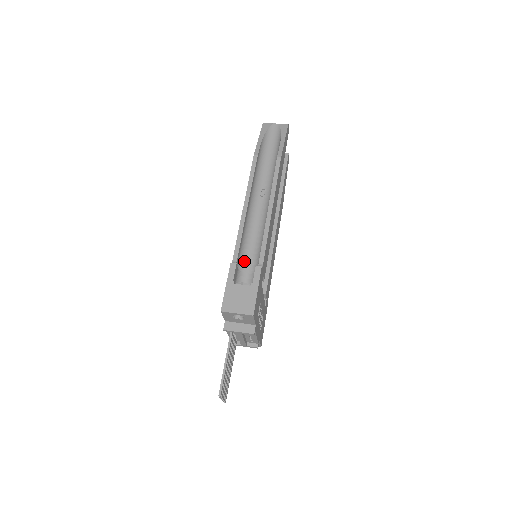
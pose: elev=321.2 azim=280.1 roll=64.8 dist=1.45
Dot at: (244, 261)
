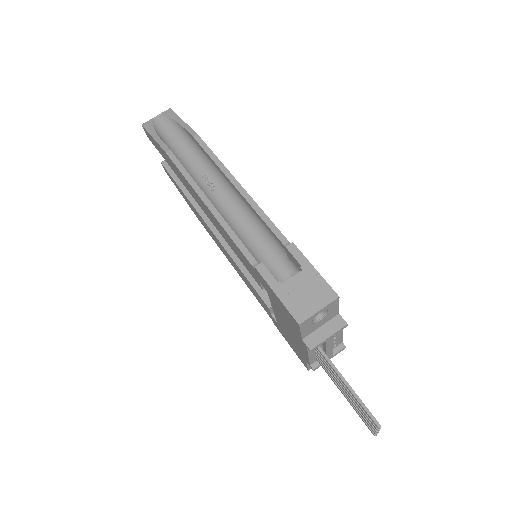
Dot at: (260, 260)
